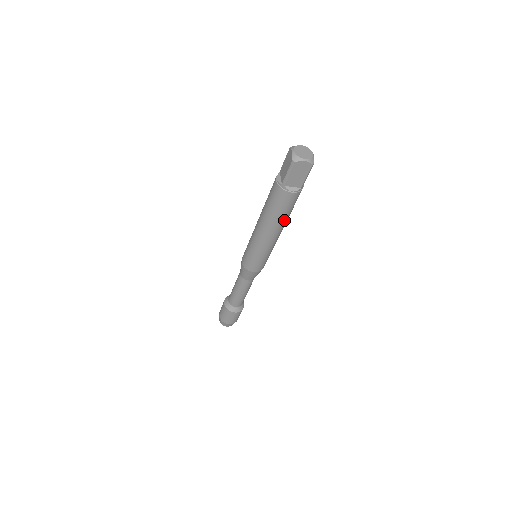
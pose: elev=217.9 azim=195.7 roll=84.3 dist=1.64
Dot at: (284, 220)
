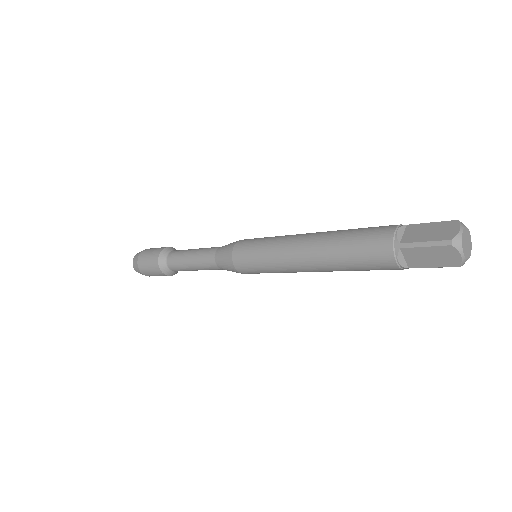
Dot at: (342, 269)
